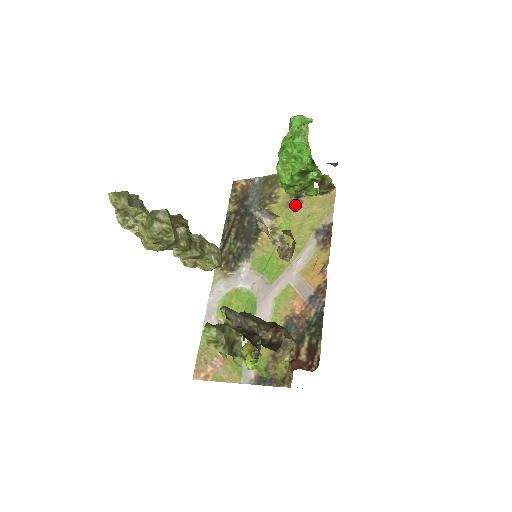
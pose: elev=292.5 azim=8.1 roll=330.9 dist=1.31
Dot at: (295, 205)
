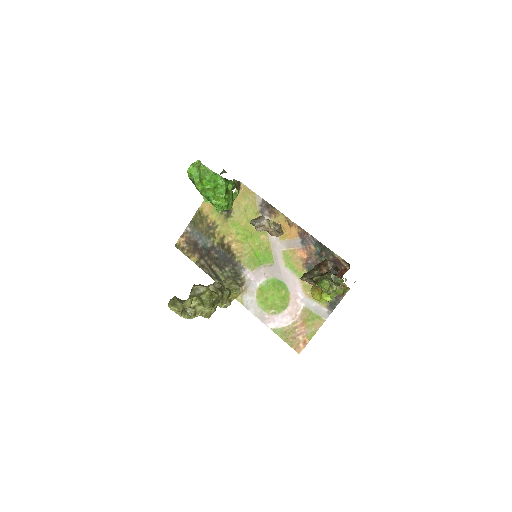
Dot at: (230, 215)
